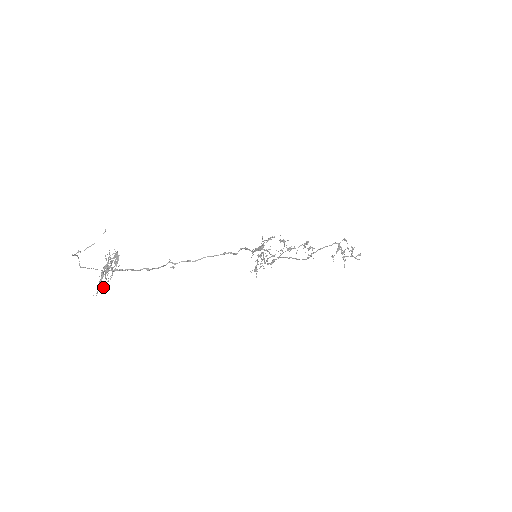
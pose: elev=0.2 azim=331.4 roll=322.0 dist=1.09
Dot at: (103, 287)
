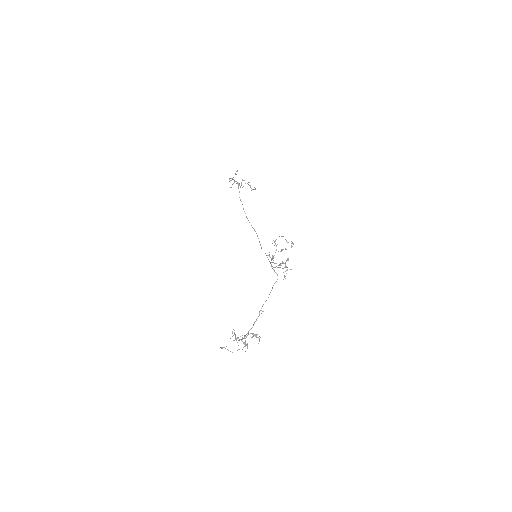
Dot at: (238, 345)
